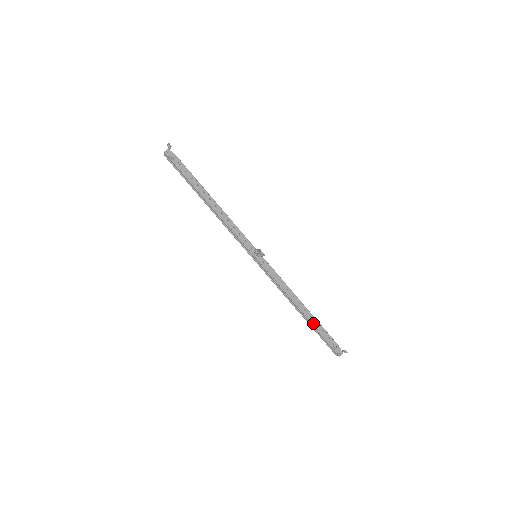
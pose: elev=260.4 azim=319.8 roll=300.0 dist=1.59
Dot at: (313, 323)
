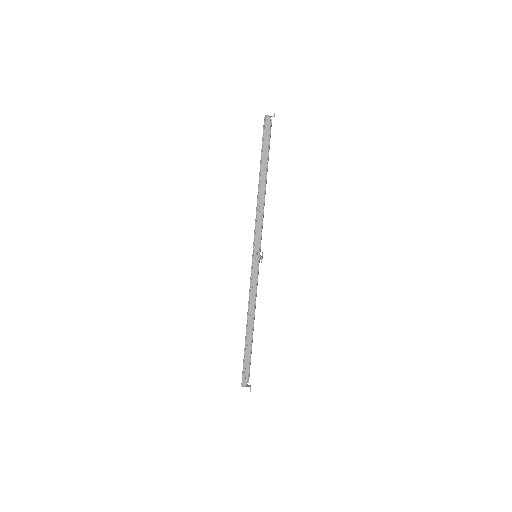
Dot at: (247, 344)
